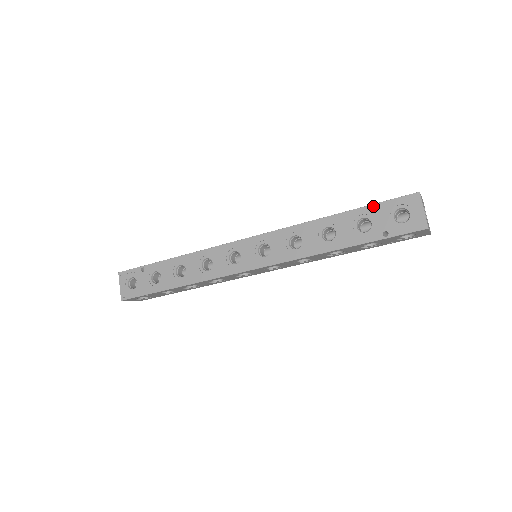
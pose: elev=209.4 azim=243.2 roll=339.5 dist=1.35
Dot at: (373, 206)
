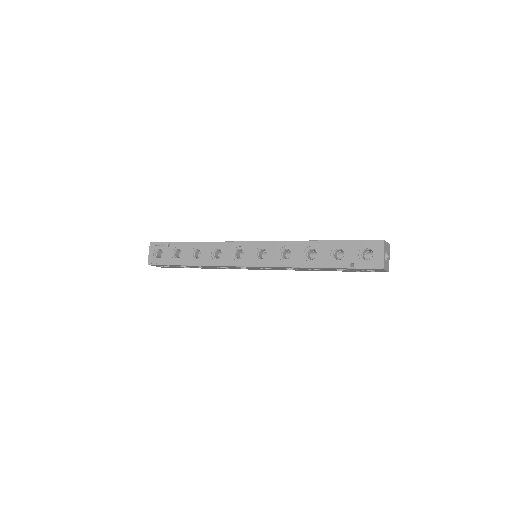
Dot at: (349, 241)
